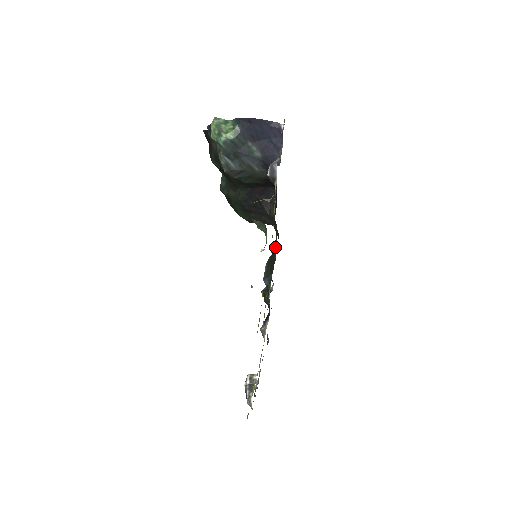
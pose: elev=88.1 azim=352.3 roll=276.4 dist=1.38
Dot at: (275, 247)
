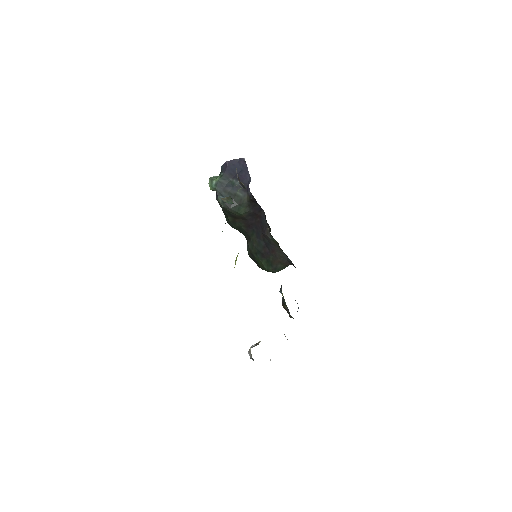
Dot at: occluded
